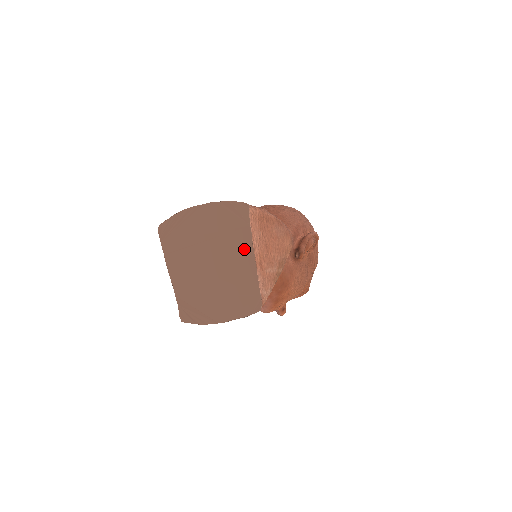
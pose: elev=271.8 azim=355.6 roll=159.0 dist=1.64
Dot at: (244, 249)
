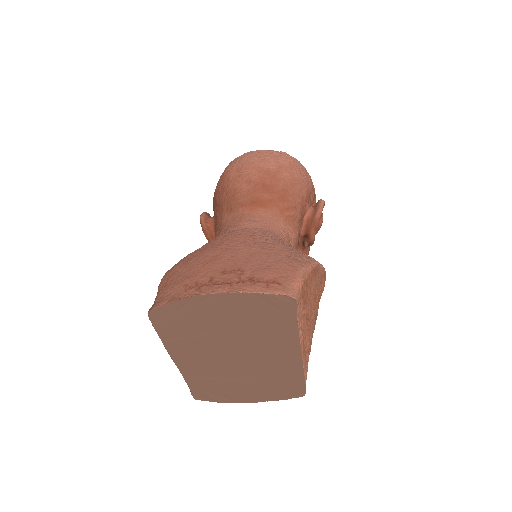
Dot at: (286, 344)
